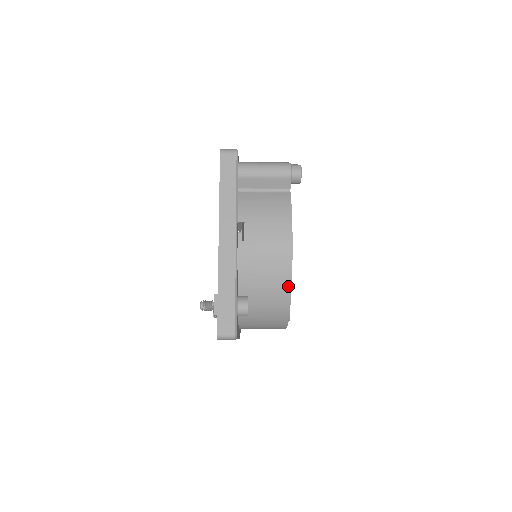
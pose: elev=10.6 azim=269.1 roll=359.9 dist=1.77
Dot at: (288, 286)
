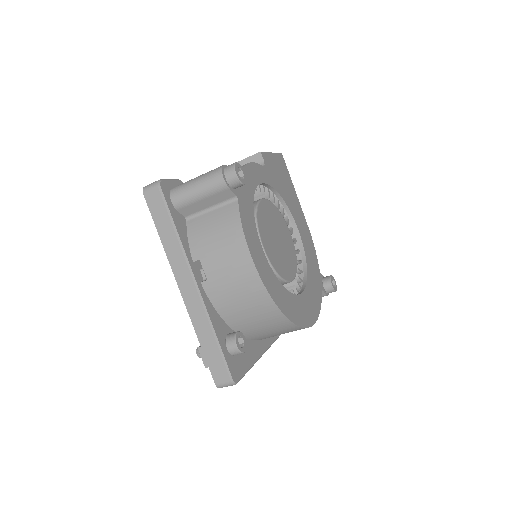
Dot at: (274, 308)
